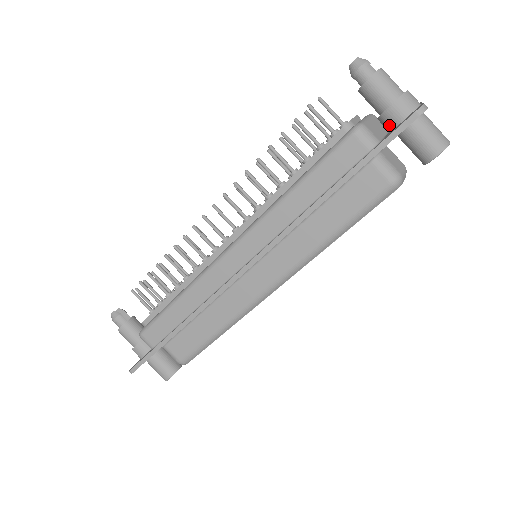
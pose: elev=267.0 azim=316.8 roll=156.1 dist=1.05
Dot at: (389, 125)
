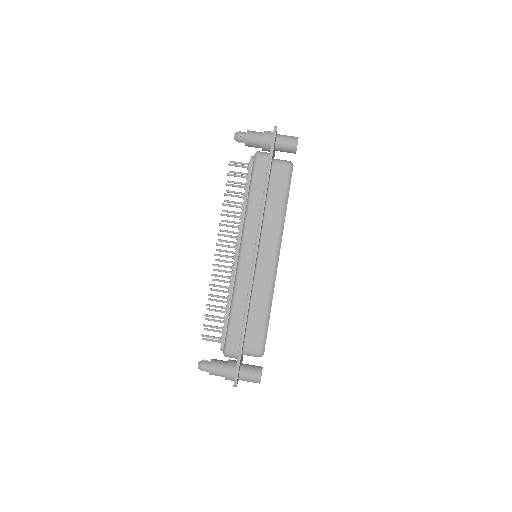
Dot at: (268, 147)
